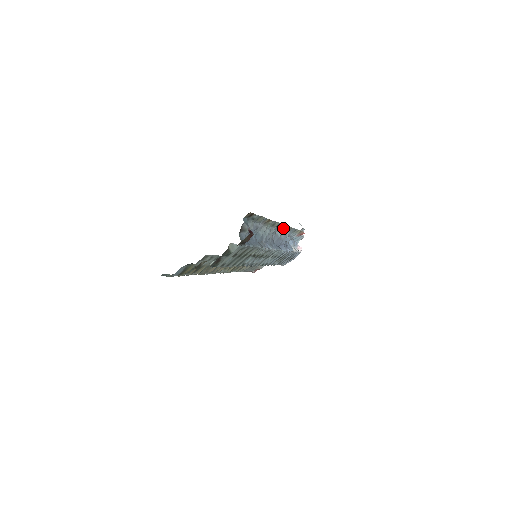
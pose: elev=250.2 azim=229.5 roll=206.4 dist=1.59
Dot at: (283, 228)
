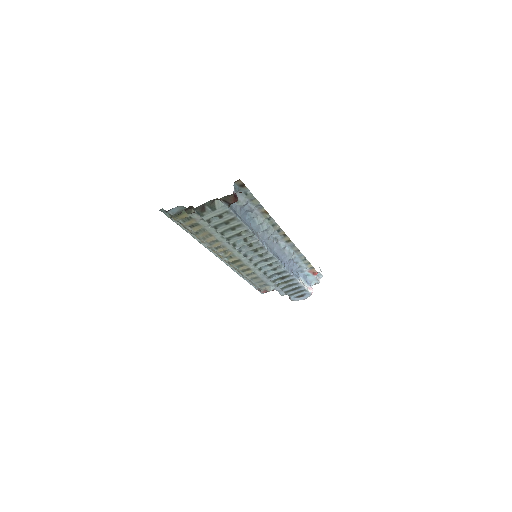
Dot at: (287, 242)
